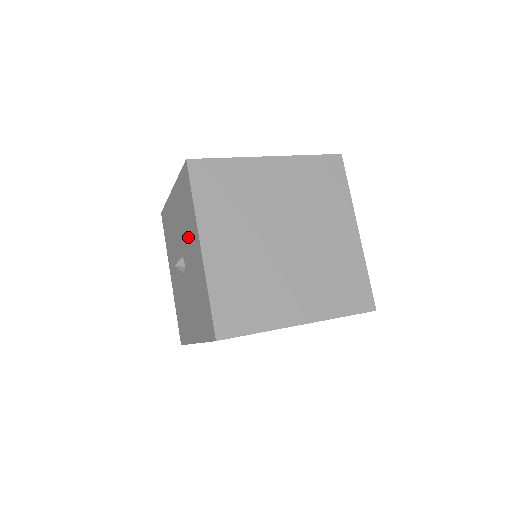
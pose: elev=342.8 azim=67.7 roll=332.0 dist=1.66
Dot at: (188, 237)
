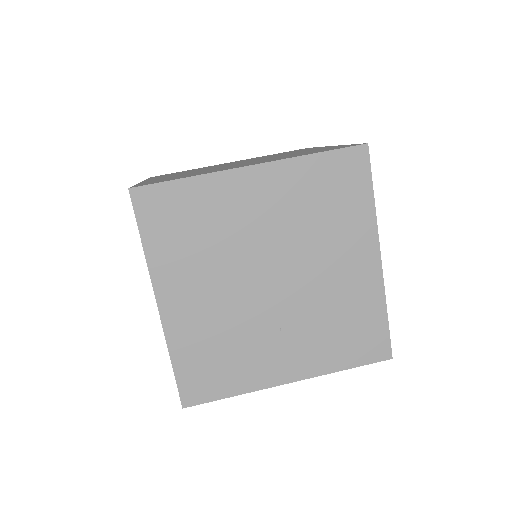
Dot at: occluded
